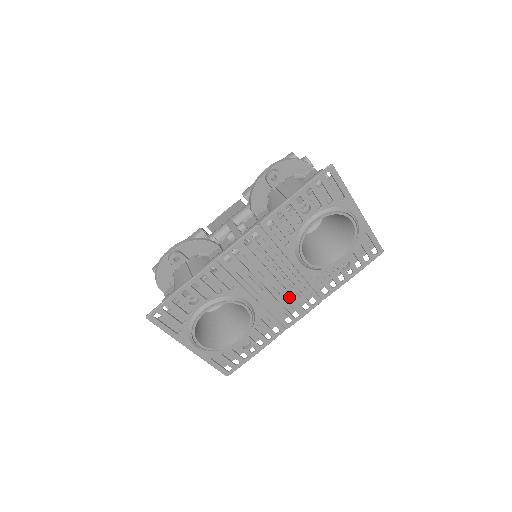
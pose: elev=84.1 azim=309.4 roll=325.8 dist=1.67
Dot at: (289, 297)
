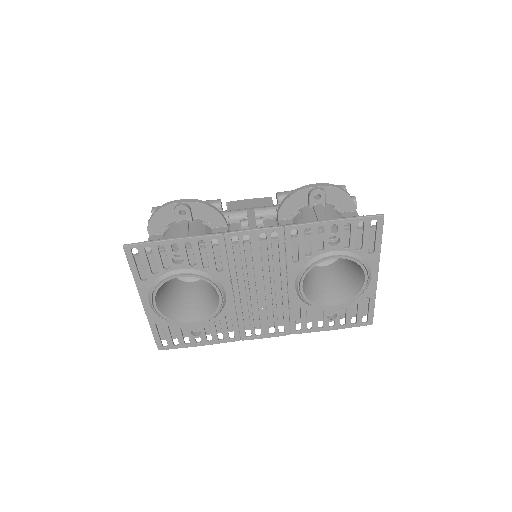
Dot at: (264, 312)
